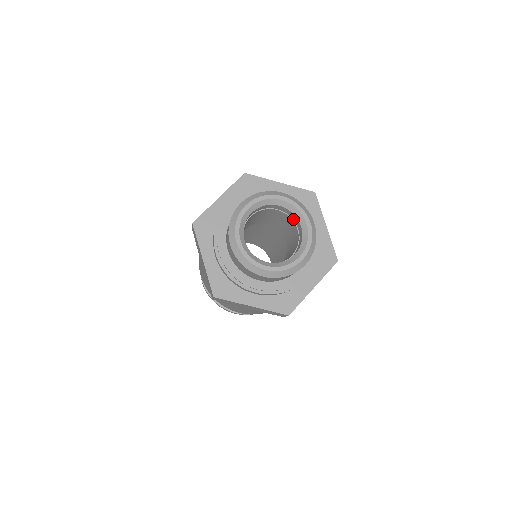
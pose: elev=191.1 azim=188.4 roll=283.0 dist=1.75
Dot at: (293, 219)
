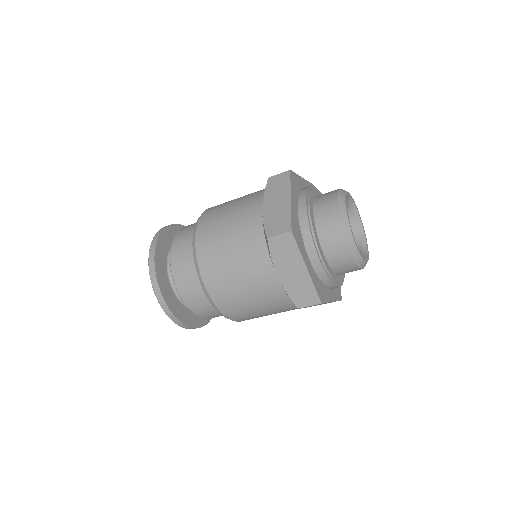
Dot at: occluded
